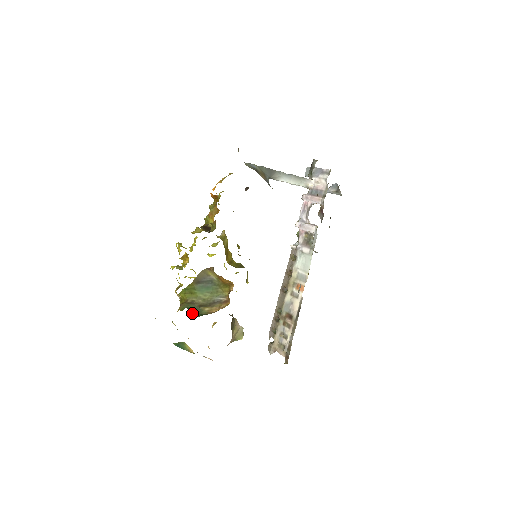
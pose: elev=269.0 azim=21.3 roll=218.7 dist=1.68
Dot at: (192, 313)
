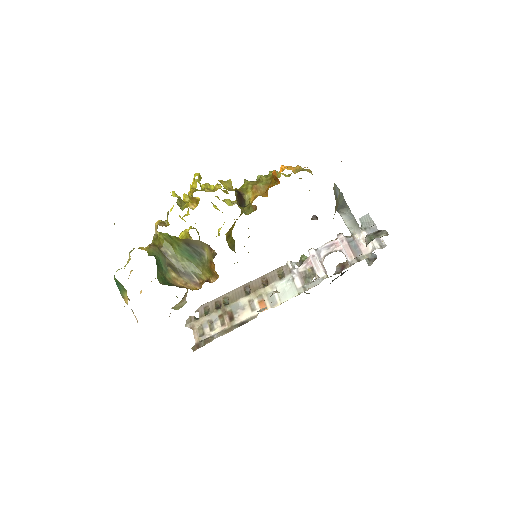
Dot at: (158, 271)
